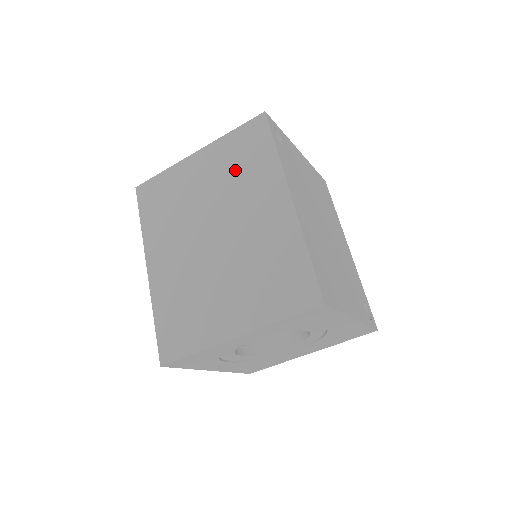
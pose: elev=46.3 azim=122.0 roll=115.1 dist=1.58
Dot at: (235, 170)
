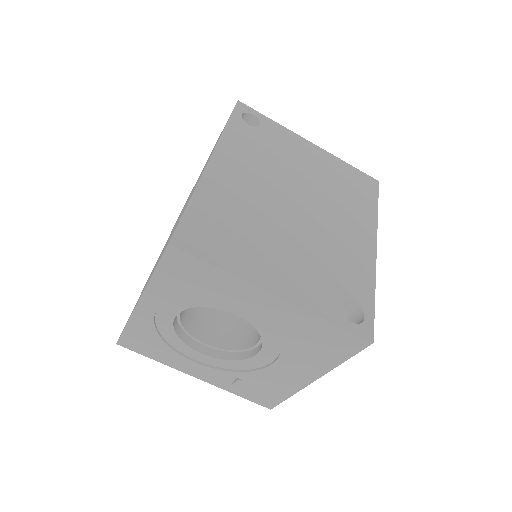
Dot at: occluded
